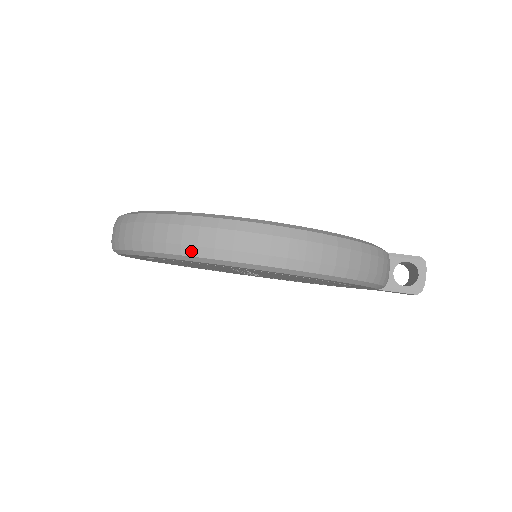
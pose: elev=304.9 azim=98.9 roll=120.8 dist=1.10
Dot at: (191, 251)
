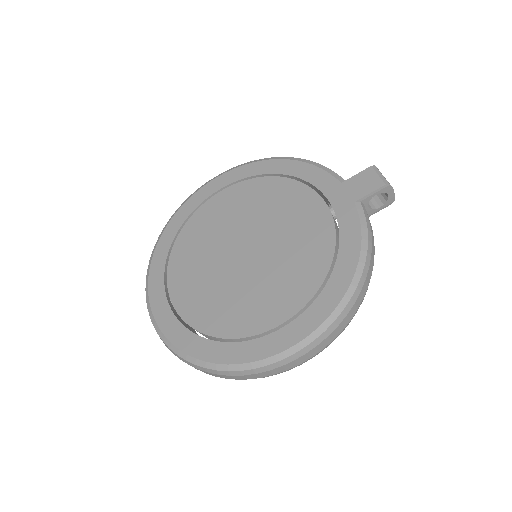
Dot at: occluded
